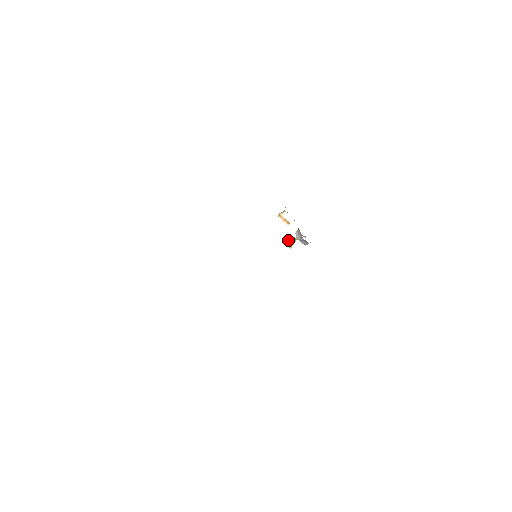
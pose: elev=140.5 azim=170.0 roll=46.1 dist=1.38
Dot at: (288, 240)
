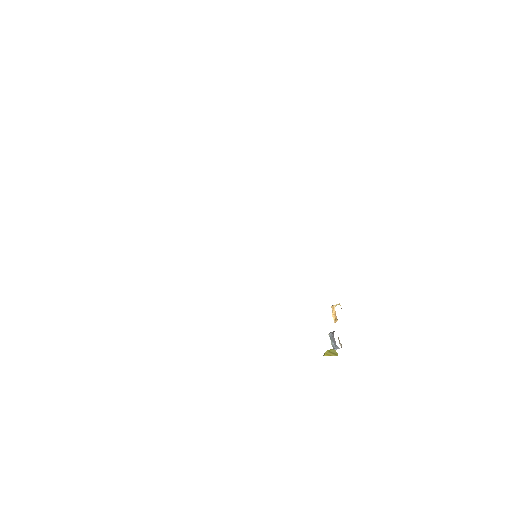
Dot at: occluded
